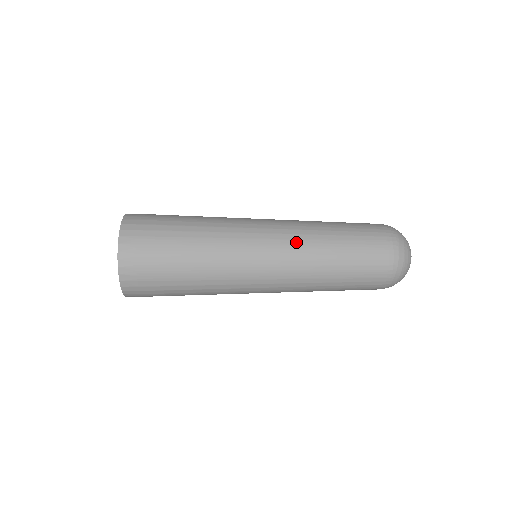
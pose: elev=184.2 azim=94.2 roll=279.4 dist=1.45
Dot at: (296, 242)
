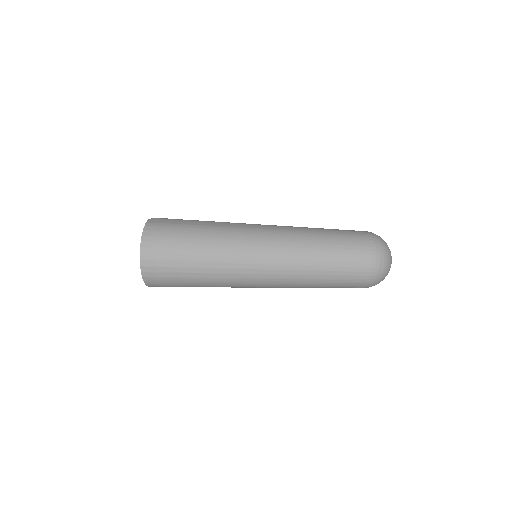
Dot at: (285, 280)
